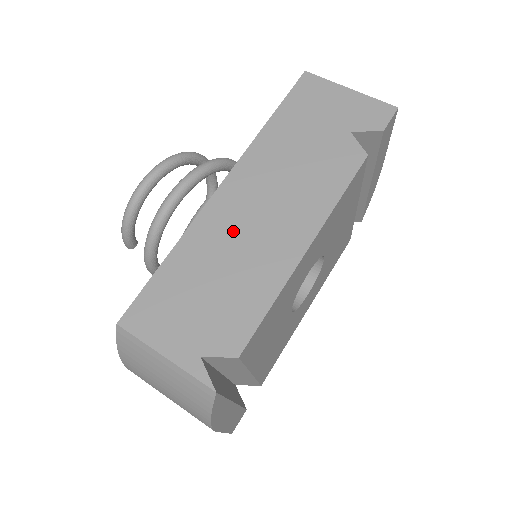
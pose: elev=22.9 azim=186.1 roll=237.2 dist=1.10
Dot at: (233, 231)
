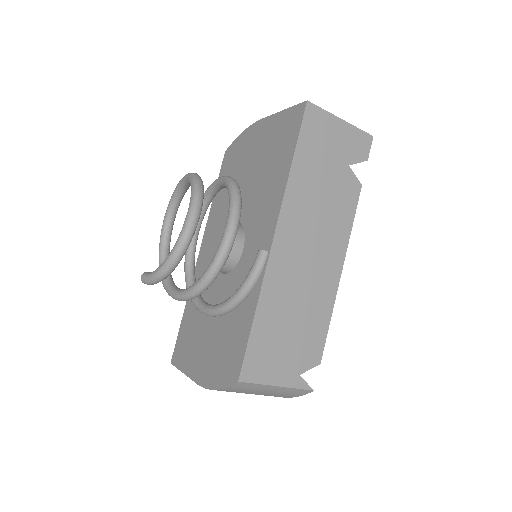
Dot at: (294, 277)
